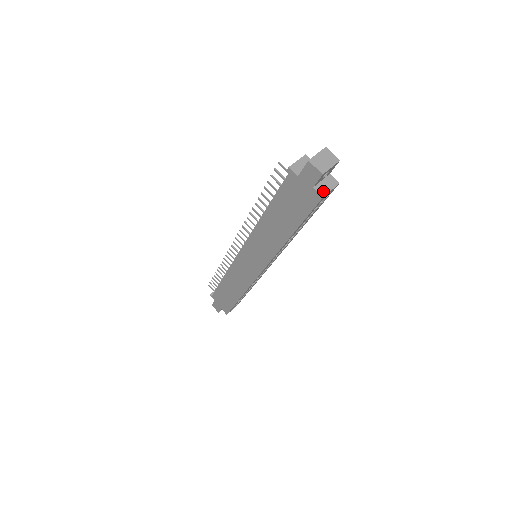
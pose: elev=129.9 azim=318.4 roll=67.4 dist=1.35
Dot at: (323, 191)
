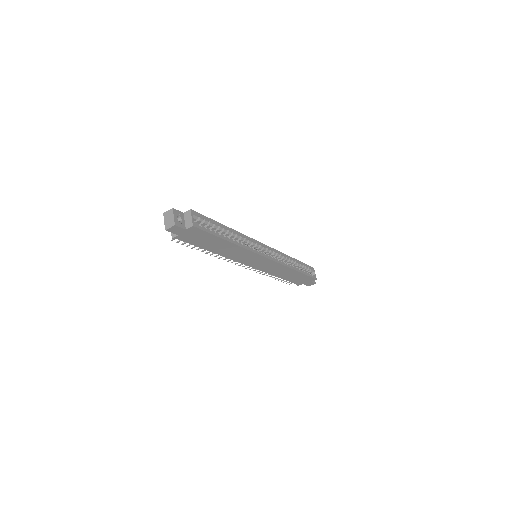
Dot at: (190, 224)
